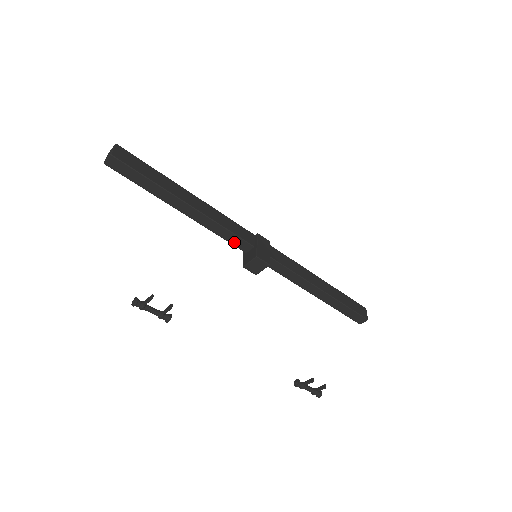
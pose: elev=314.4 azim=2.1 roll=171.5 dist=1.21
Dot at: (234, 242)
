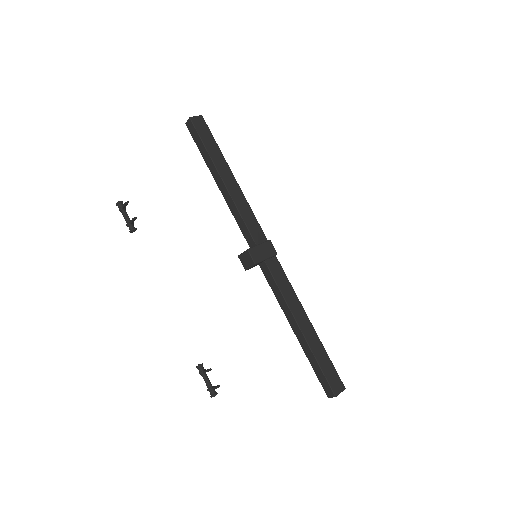
Dot at: (244, 233)
